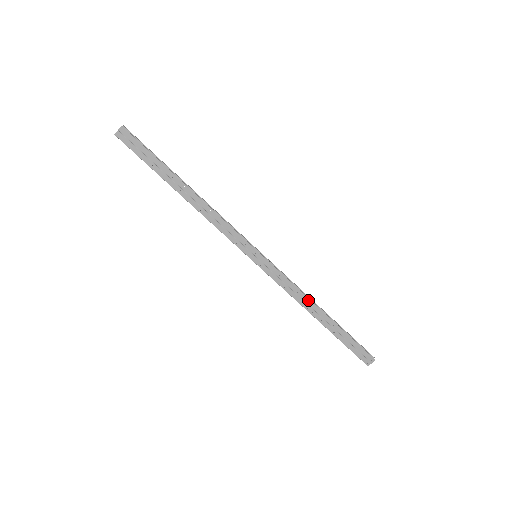
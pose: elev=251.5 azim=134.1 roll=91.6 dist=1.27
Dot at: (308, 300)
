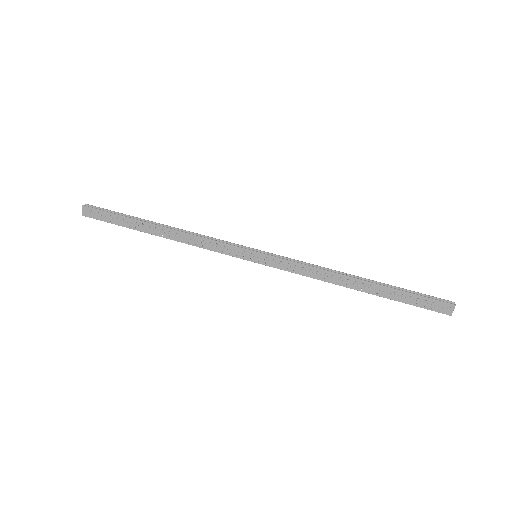
Dot at: (334, 274)
